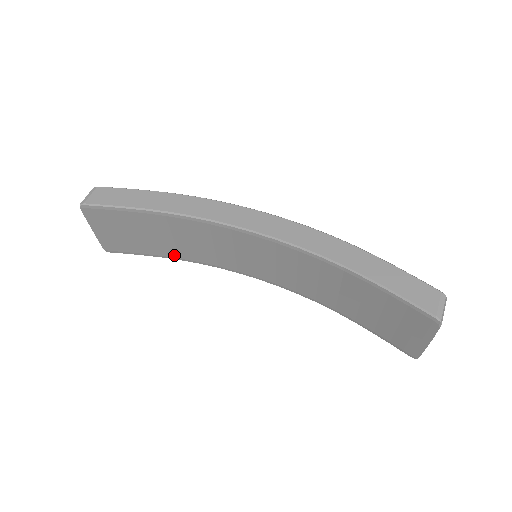
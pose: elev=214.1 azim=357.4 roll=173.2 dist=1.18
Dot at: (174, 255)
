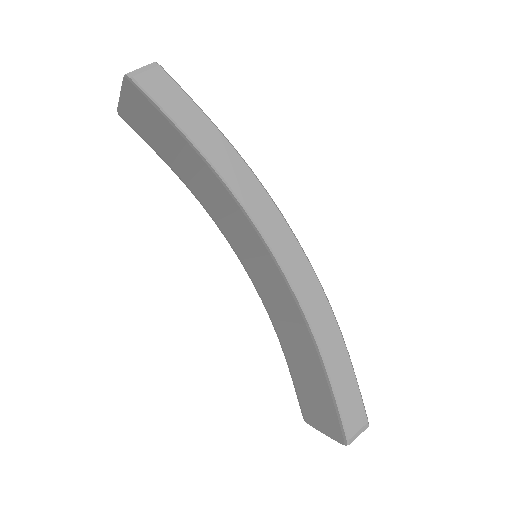
Dot at: (183, 178)
